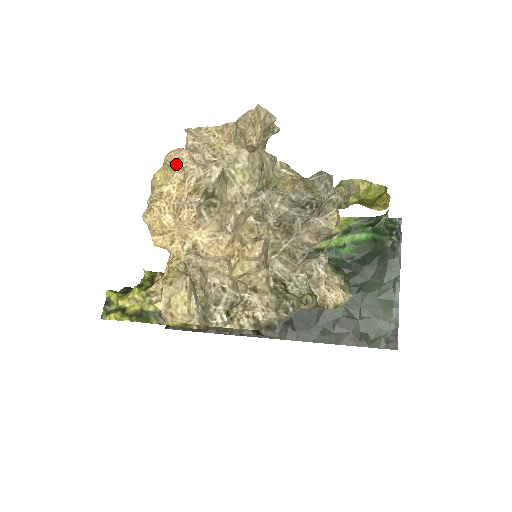
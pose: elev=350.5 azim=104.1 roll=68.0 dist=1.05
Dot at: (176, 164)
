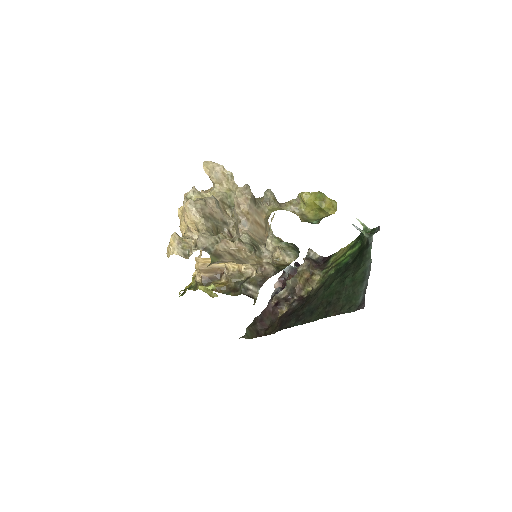
Dot at: (184, 196)
